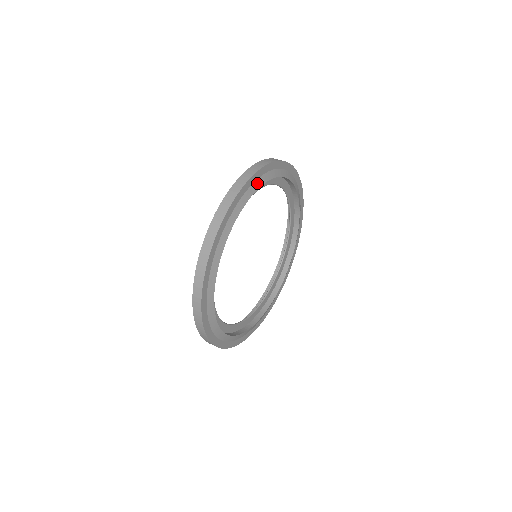
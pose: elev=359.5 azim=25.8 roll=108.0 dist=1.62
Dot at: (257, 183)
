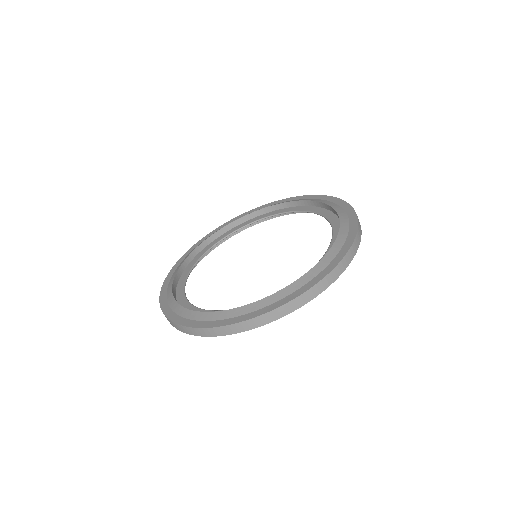
Dot at: occluded
